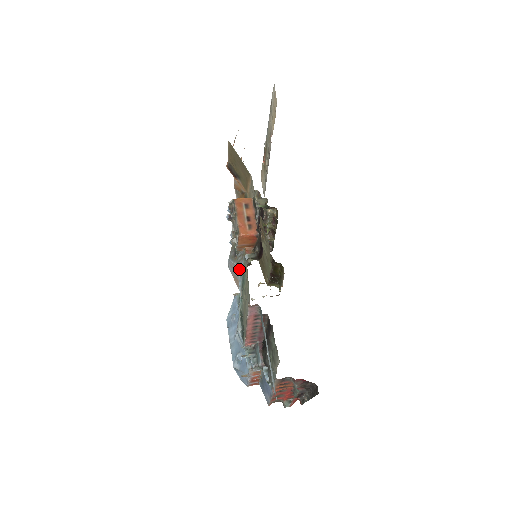
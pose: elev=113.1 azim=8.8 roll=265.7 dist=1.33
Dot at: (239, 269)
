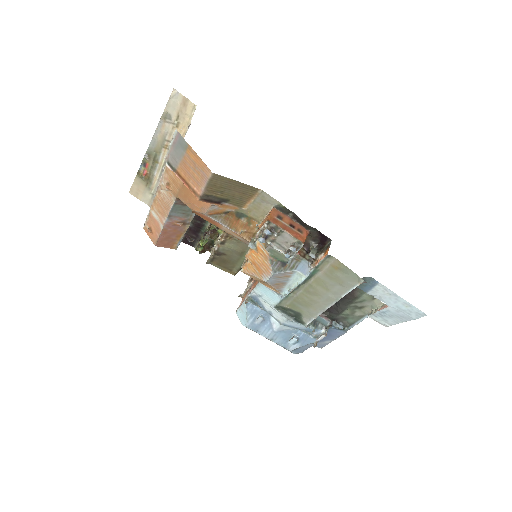
Dot at: (299, 272)
